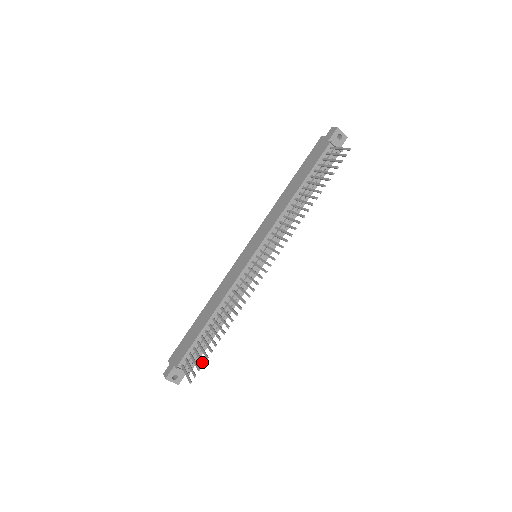
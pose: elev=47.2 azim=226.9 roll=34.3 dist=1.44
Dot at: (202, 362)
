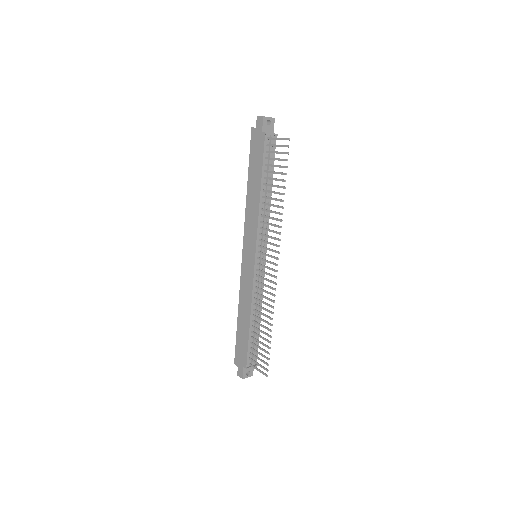
Dot at: (267, 358)
